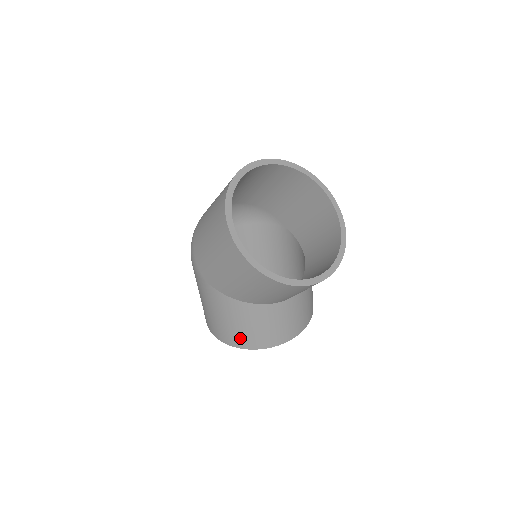
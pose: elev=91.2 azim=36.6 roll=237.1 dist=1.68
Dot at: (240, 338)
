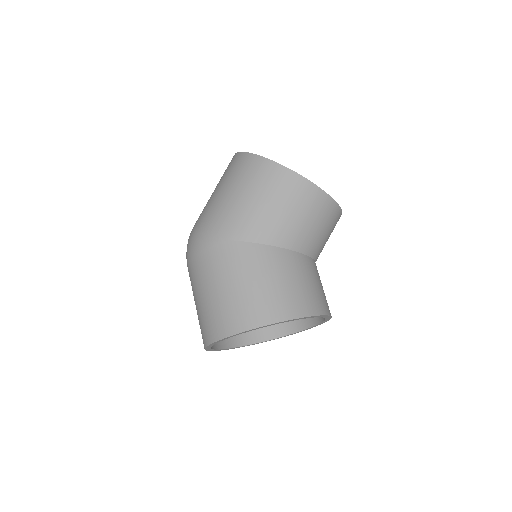
Dot at: (277, 304)
